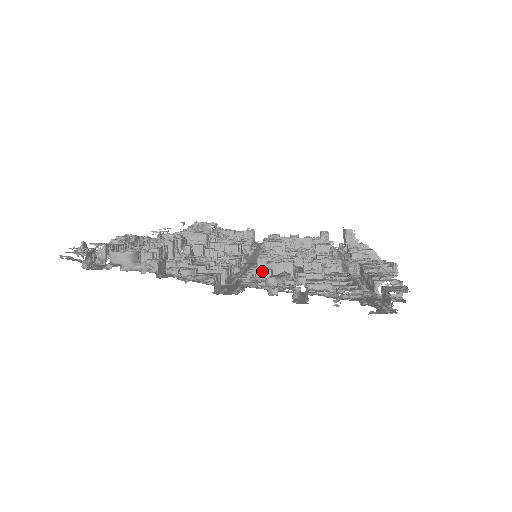
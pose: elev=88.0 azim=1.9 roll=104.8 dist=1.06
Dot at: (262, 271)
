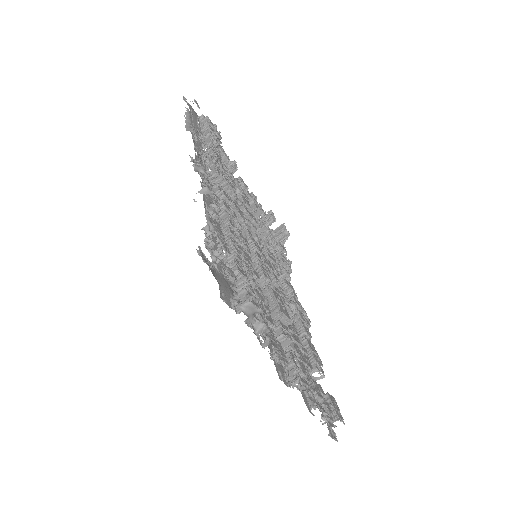
Dot at: (289, 339)
